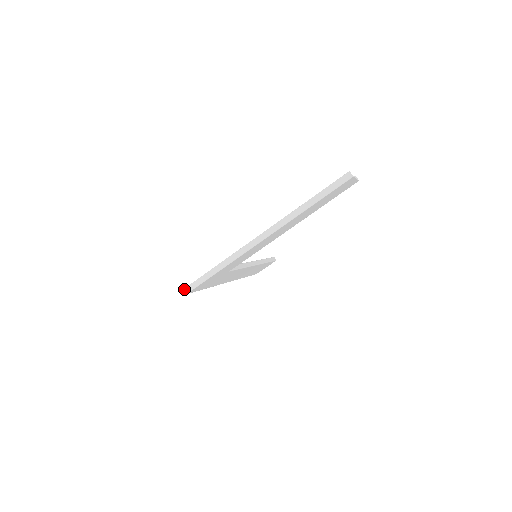
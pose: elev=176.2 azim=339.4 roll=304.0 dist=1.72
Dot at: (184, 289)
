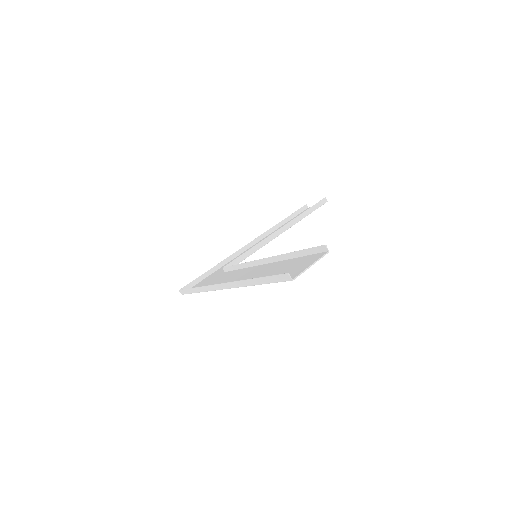
Dot at: (179, 291)
